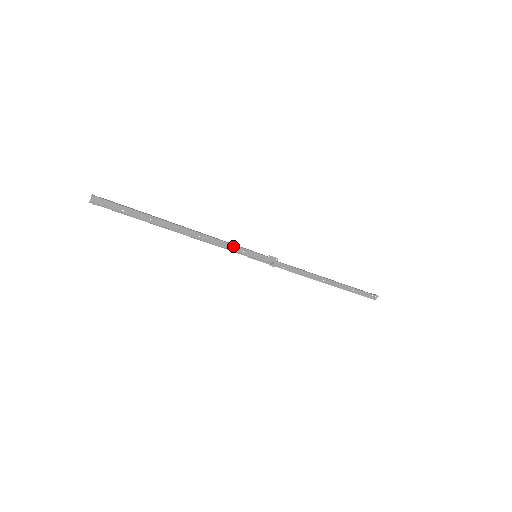
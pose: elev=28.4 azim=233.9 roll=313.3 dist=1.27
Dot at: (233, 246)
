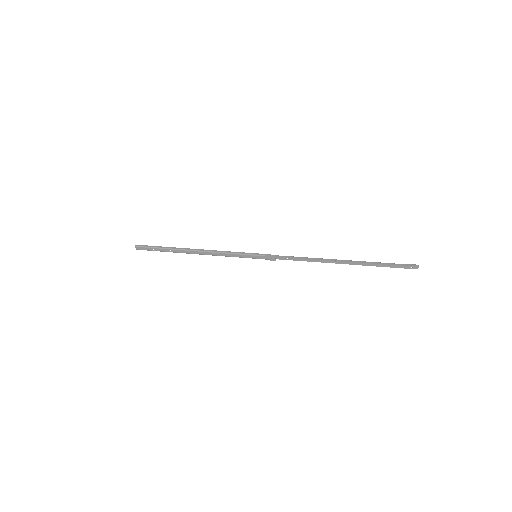
Dot at: (232, 254)
